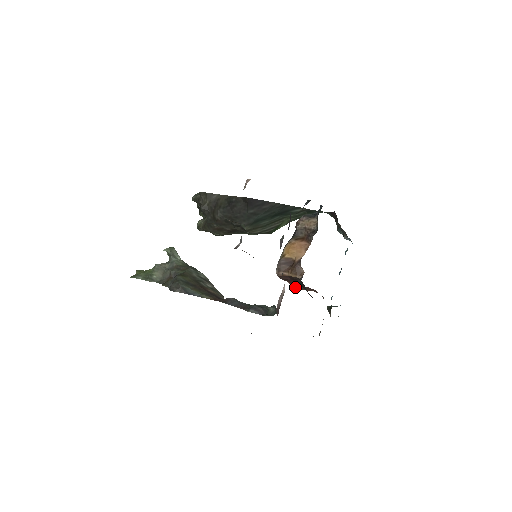
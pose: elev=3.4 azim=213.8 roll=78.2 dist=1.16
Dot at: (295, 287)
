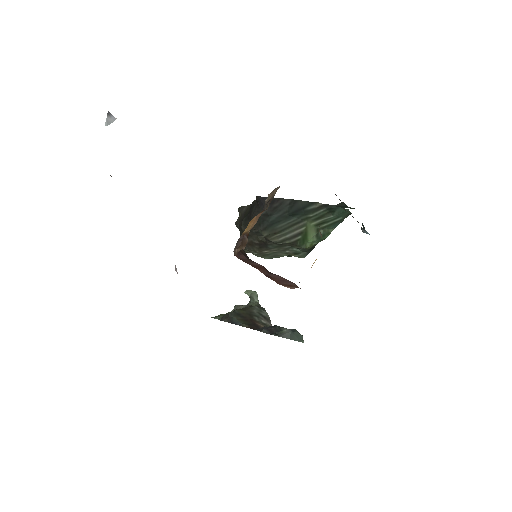
Dot at: (274, 280)
